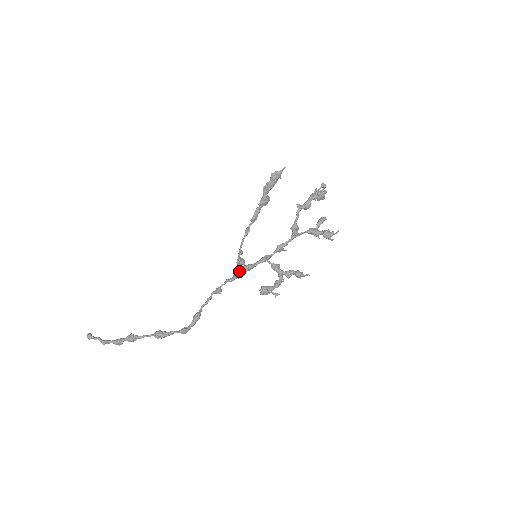
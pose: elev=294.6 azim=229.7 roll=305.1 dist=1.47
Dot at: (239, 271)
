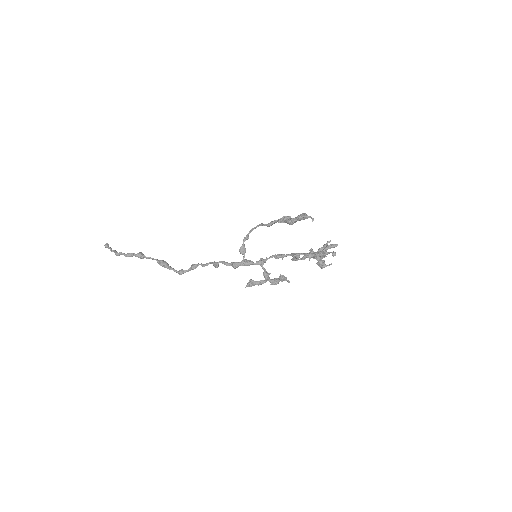
Dot at: (237, 265)
